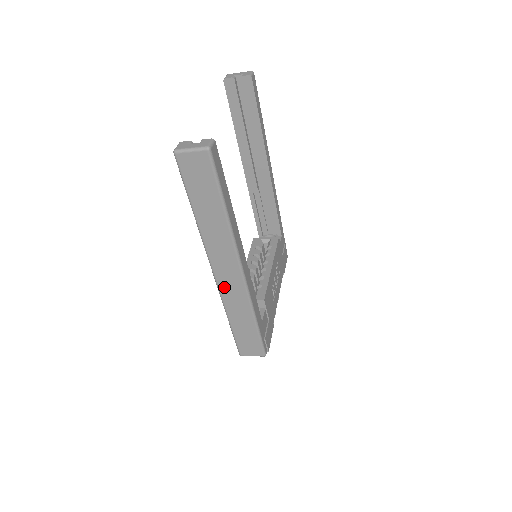
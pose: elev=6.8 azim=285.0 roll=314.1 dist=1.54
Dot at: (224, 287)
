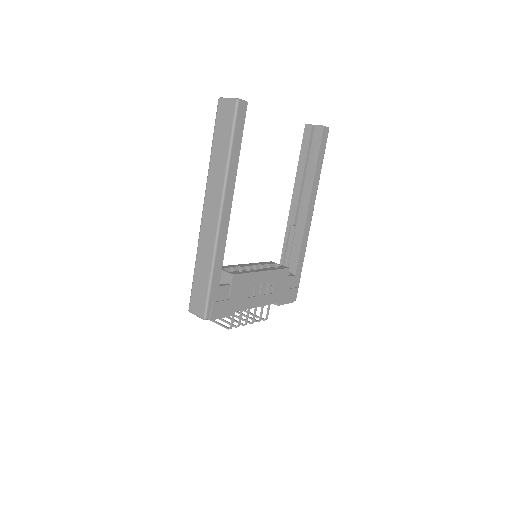
Dot at: (204, 227)
